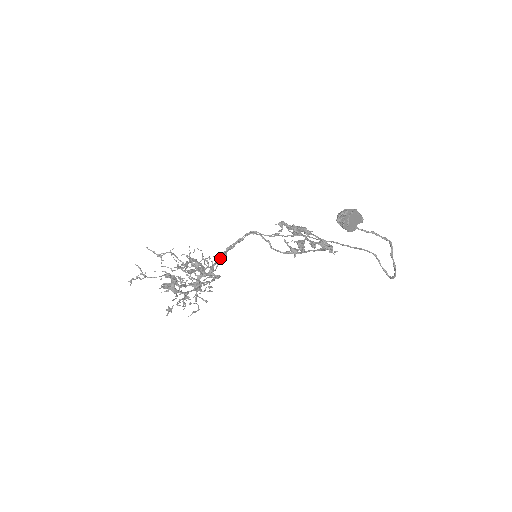
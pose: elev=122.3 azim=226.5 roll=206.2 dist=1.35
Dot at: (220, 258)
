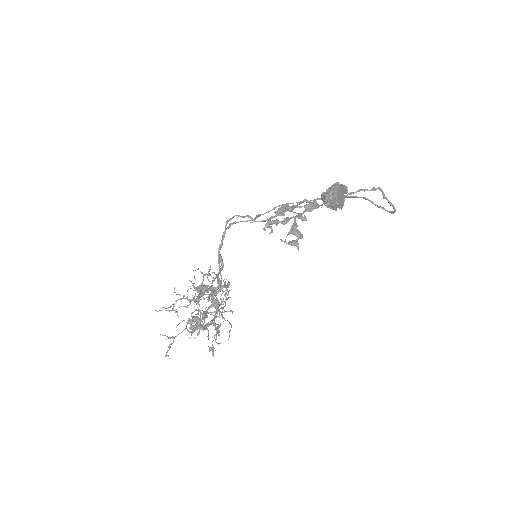
Dot at: occluded
